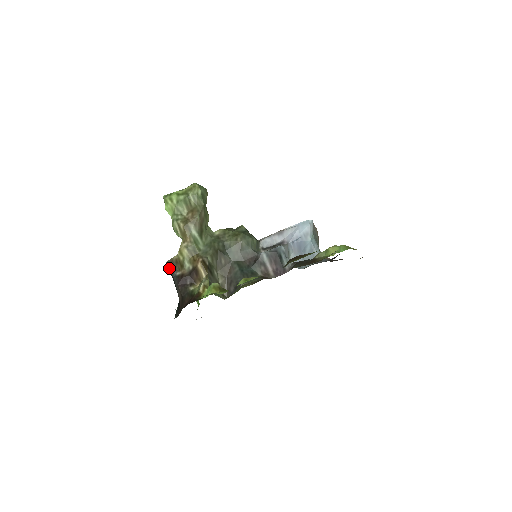
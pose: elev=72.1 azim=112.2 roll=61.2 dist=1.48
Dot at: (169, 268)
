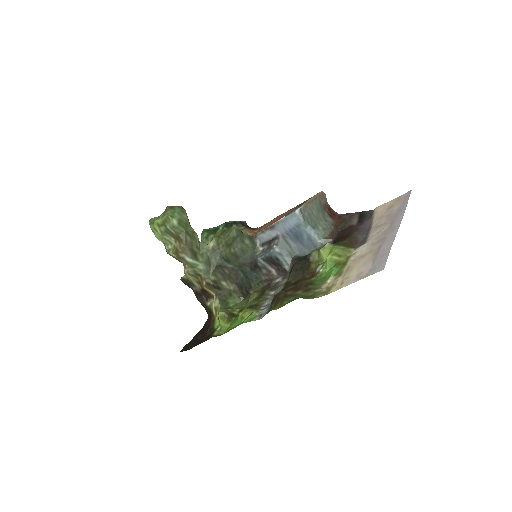
Dot at: (185, 284)
